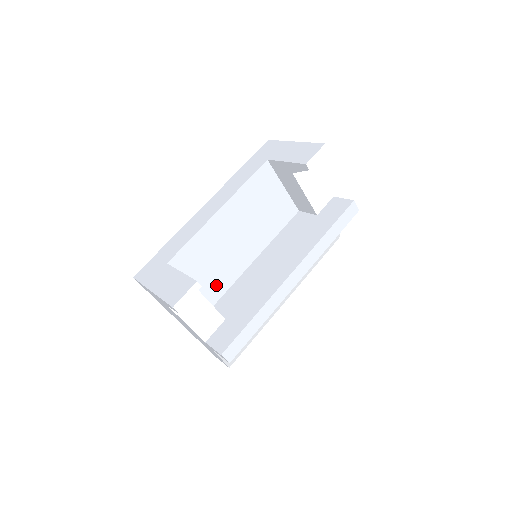
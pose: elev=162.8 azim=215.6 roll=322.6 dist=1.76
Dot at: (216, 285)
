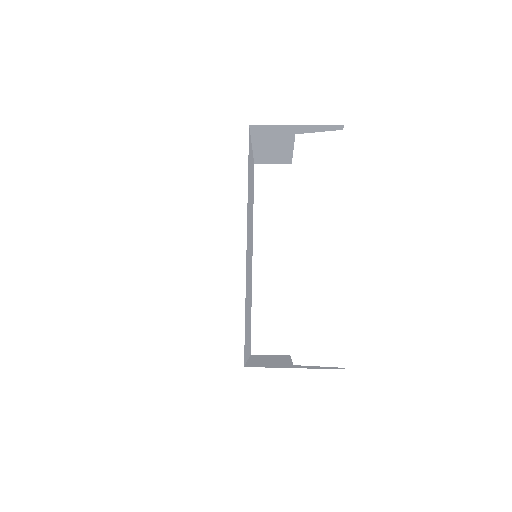
Dot at: occluded
